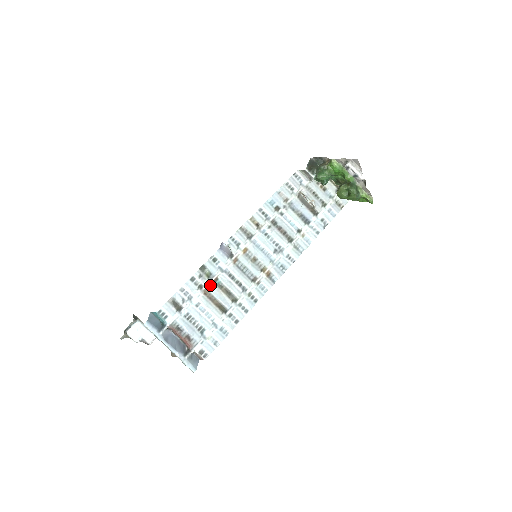
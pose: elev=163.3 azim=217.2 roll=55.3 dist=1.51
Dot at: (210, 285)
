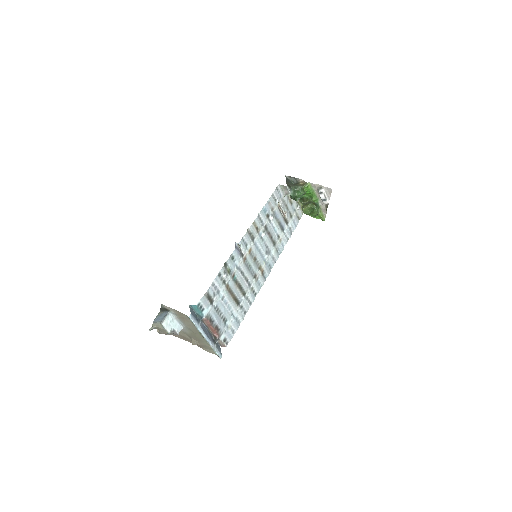
Dot at: (230, 280)
